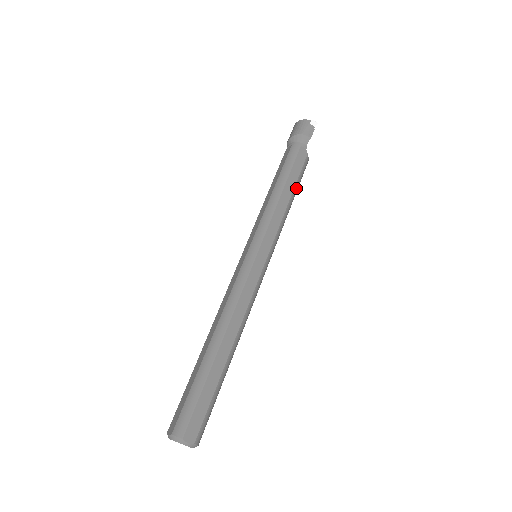
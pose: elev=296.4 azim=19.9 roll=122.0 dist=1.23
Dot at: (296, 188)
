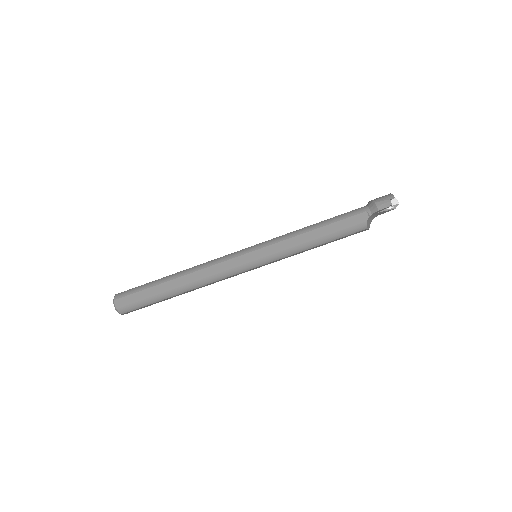
Dot at: (330, 237)
